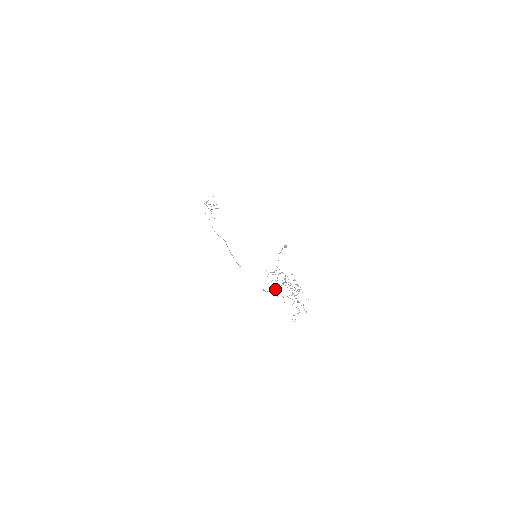
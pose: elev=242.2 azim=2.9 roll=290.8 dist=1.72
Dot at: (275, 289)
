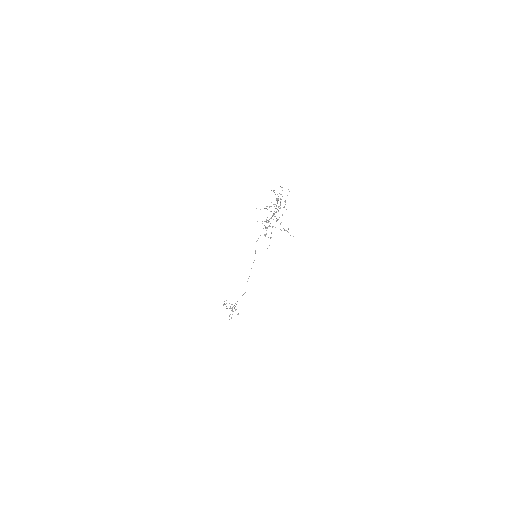
Dot at: (264, 234)
